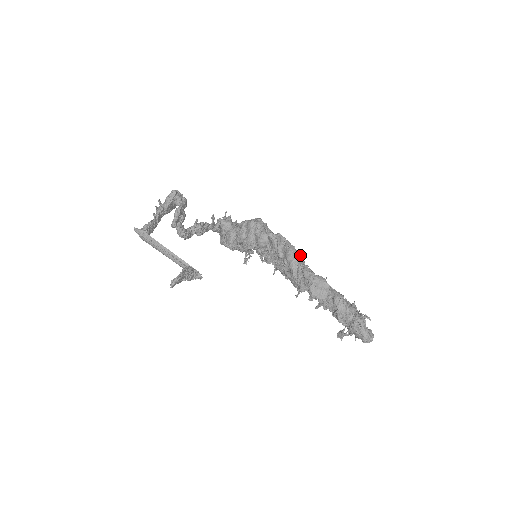
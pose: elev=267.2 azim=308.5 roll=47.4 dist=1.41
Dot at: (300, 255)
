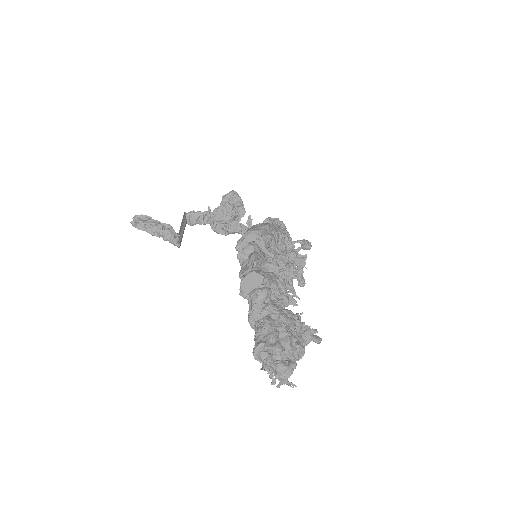
Dot at: (266, 235)
